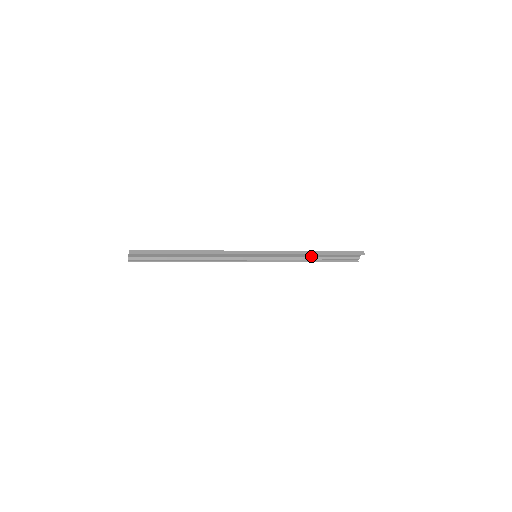
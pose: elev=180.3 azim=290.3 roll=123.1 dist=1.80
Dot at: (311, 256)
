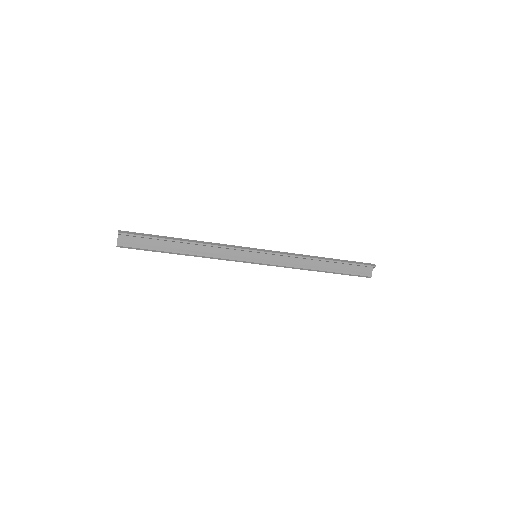
Dot at: (317, 265)
